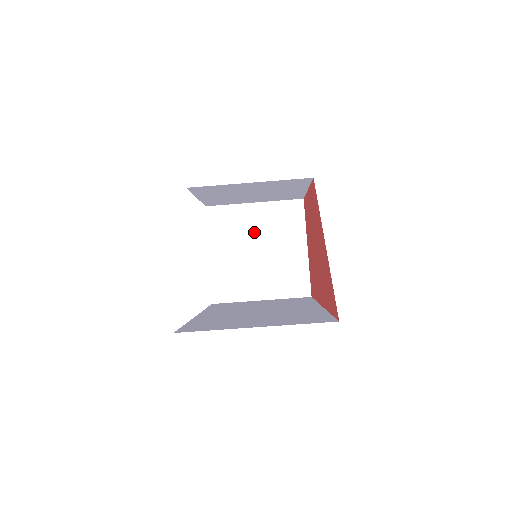
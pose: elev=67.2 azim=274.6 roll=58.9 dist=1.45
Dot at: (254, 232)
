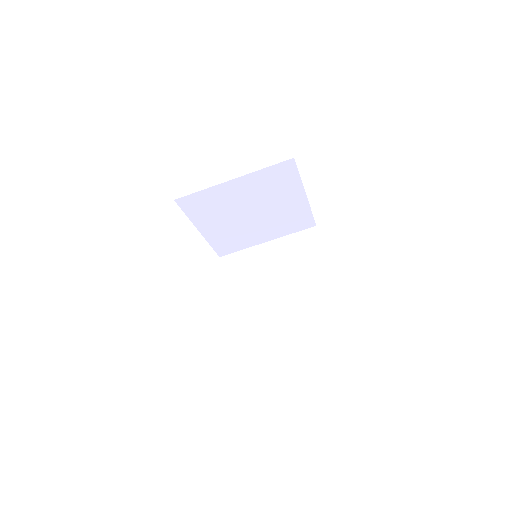
Dot at: (271, 268)
